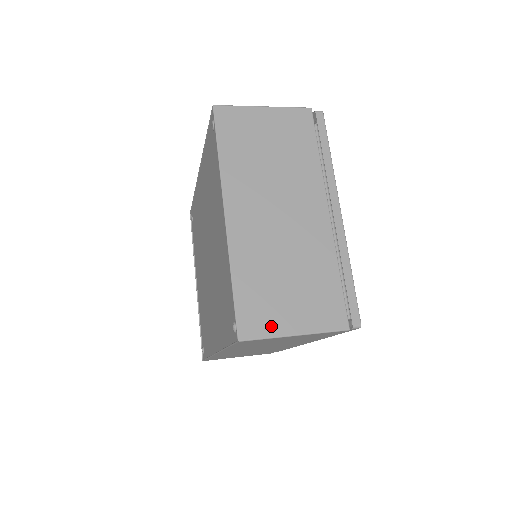
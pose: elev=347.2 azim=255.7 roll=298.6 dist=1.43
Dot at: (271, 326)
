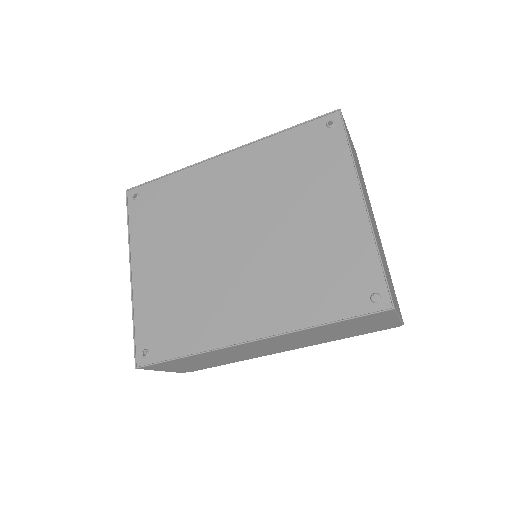
Dot at: (395, 304)
